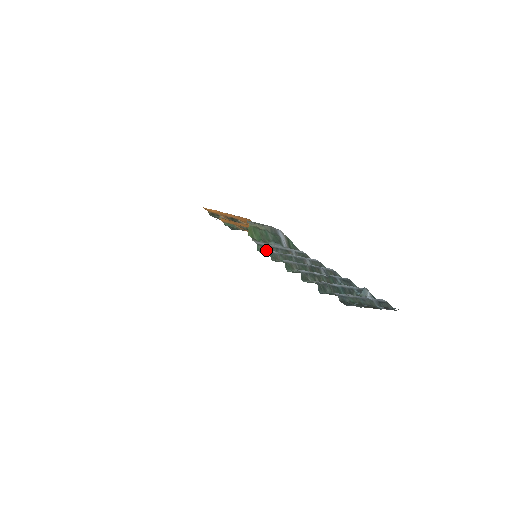
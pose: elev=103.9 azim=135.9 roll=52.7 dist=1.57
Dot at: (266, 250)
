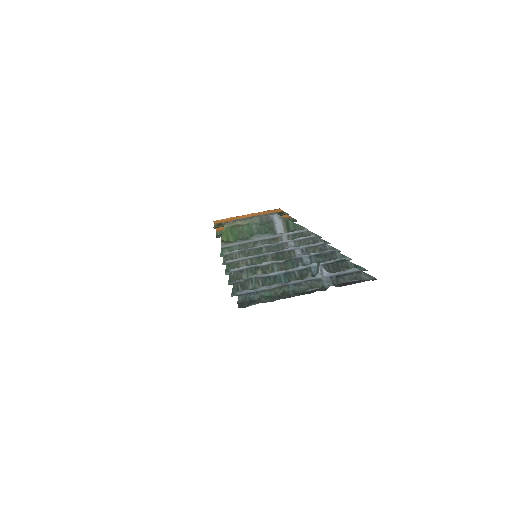
Dot at: occluded
